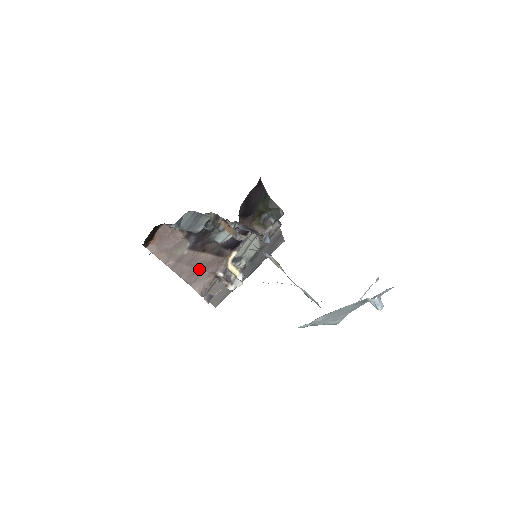
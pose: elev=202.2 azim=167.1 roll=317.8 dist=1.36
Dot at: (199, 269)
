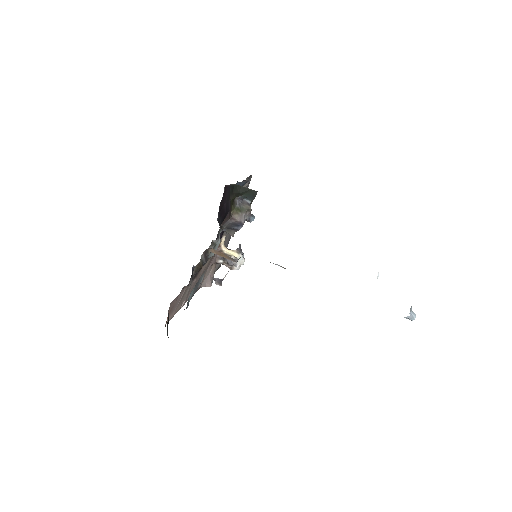
Dot at: occluded
